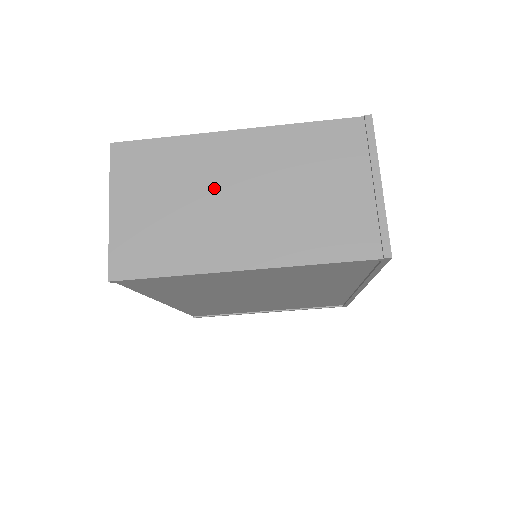
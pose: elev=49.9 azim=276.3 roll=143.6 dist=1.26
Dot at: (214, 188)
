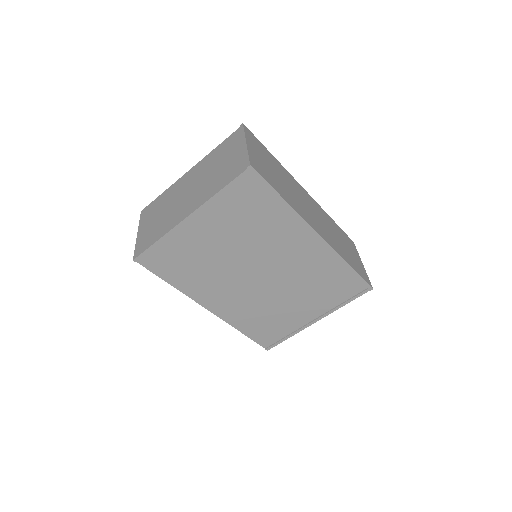
Dot at: (178, 197)
